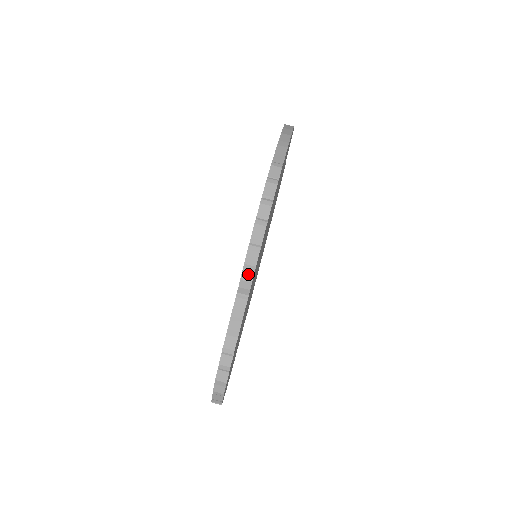
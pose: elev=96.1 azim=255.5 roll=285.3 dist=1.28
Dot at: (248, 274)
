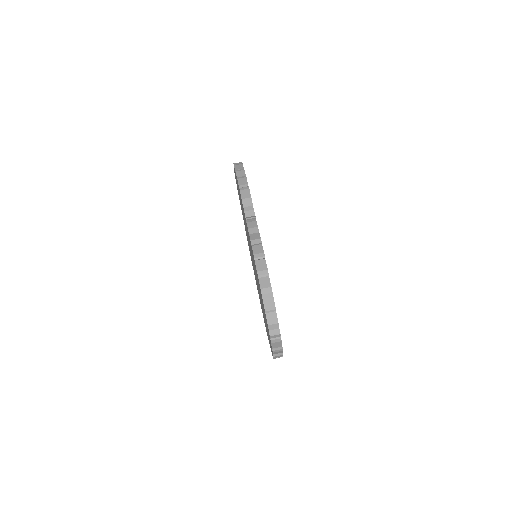
Dot at: (248, 205)
